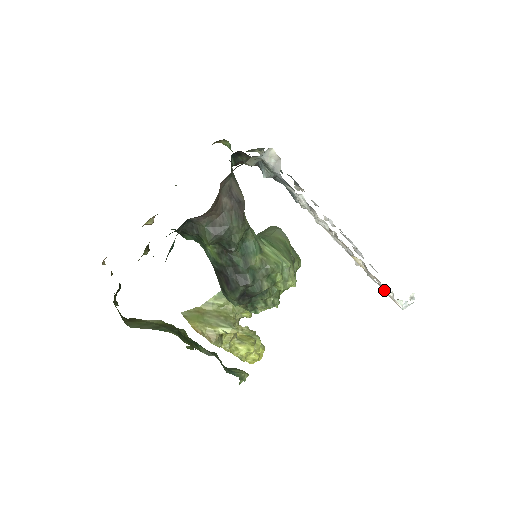
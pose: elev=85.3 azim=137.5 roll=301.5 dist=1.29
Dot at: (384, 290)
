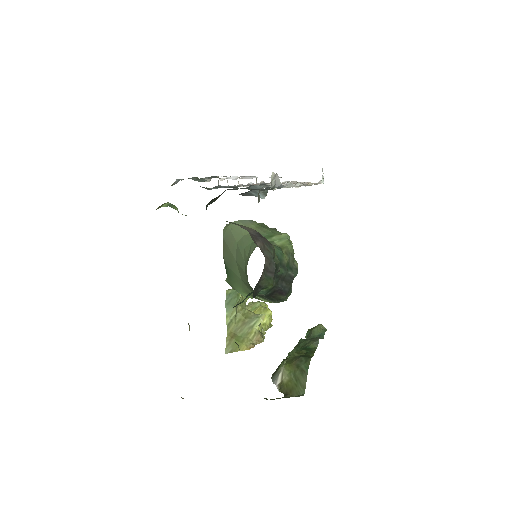
Dot at: occluded
